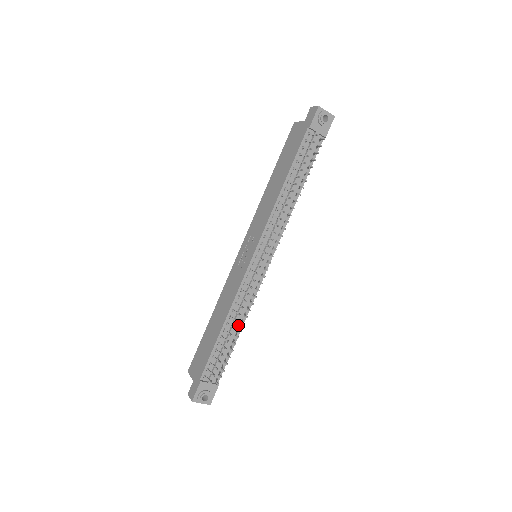
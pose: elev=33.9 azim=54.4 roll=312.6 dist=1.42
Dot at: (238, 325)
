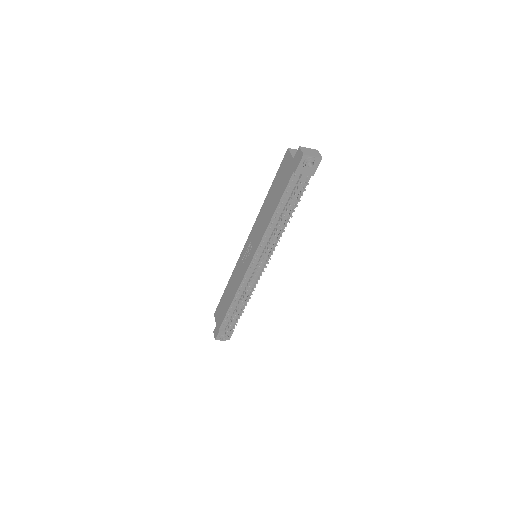
Dot at: (244, 301)
